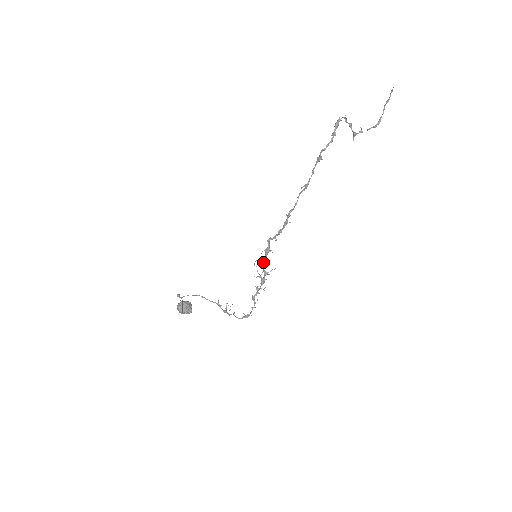
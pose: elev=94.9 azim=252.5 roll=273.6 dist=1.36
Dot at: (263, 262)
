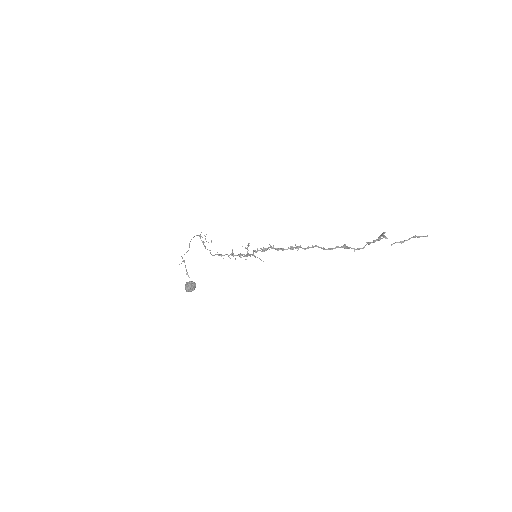
Dot at: occluded
